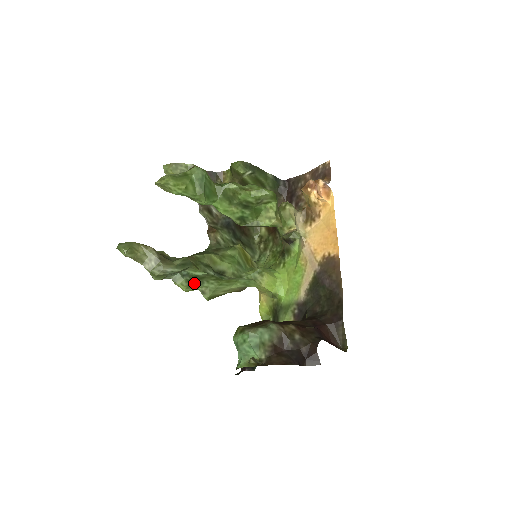
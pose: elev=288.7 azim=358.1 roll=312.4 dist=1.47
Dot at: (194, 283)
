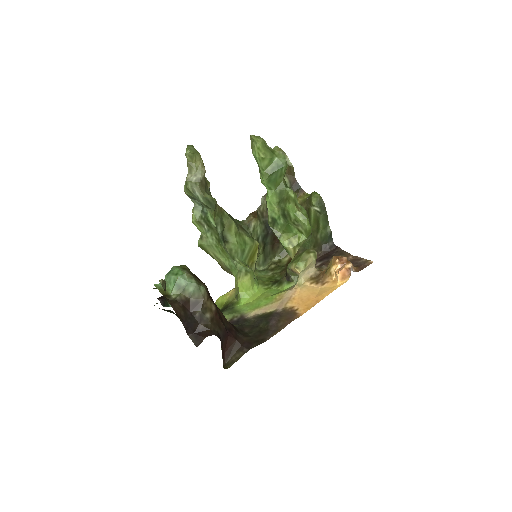
Dot at: (203, 224)
